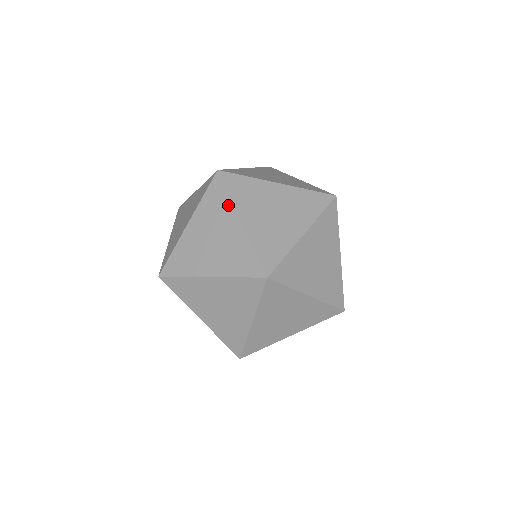
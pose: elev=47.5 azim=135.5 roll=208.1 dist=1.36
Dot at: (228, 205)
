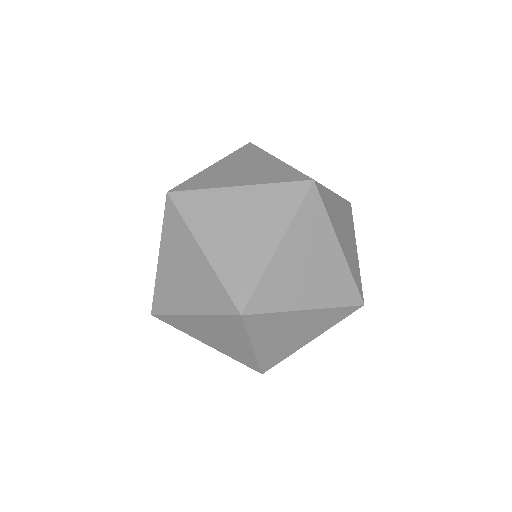
Dot at: occluded
